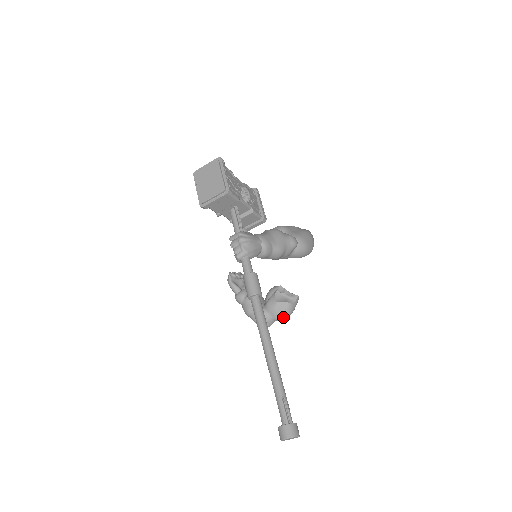
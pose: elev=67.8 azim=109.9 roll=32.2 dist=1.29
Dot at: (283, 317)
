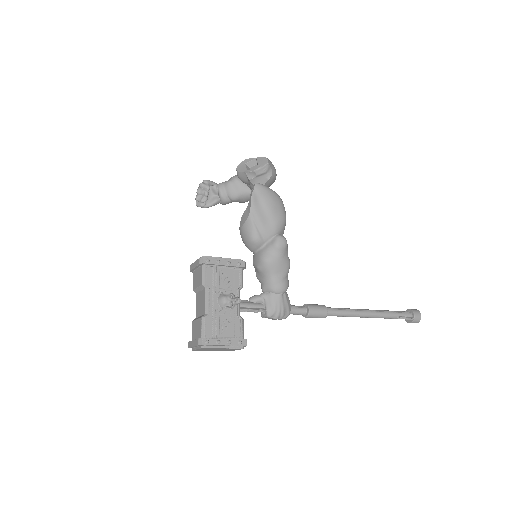
Dot at: (274, 181)
